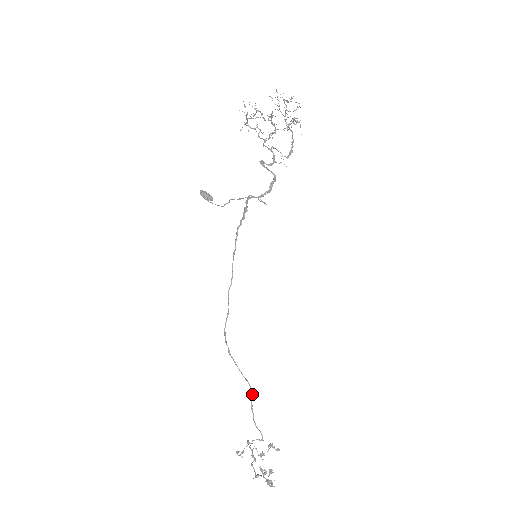
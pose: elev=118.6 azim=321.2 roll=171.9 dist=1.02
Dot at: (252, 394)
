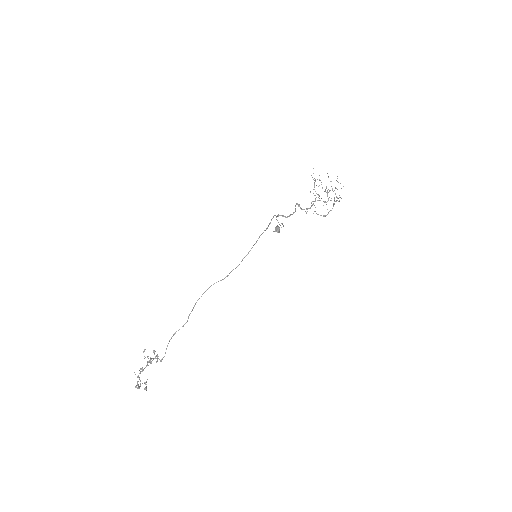
Dot at: occluded
